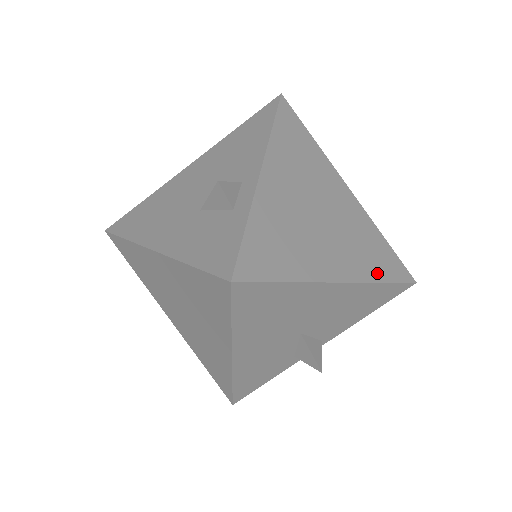
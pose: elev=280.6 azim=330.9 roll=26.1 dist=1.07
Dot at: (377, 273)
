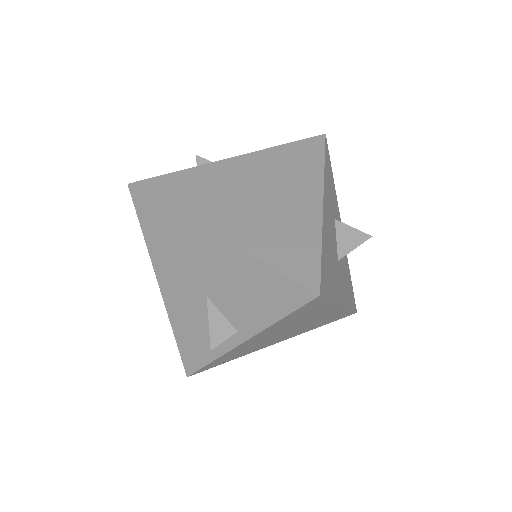
Dot at: (266, 254)
